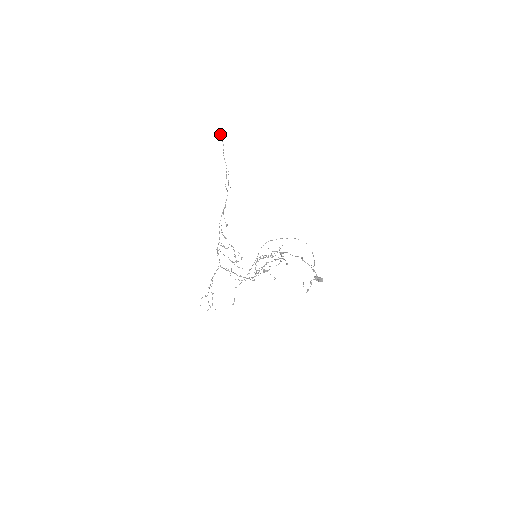
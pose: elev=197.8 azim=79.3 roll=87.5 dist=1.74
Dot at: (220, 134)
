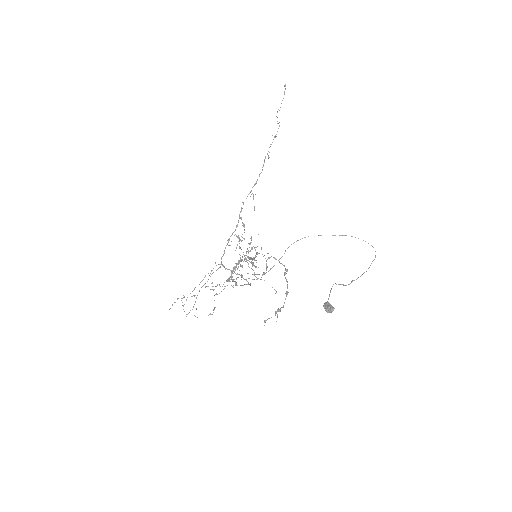
Dot at: occluded
